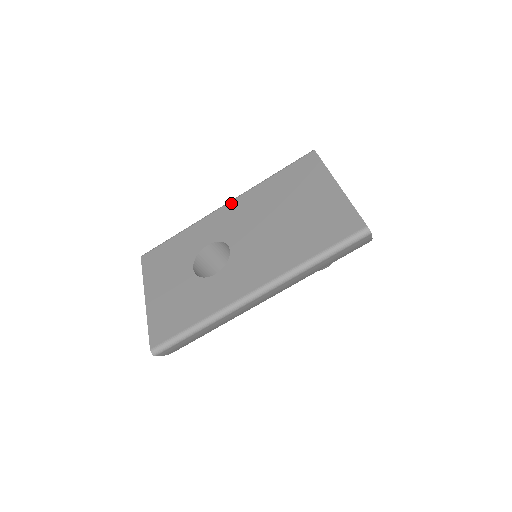
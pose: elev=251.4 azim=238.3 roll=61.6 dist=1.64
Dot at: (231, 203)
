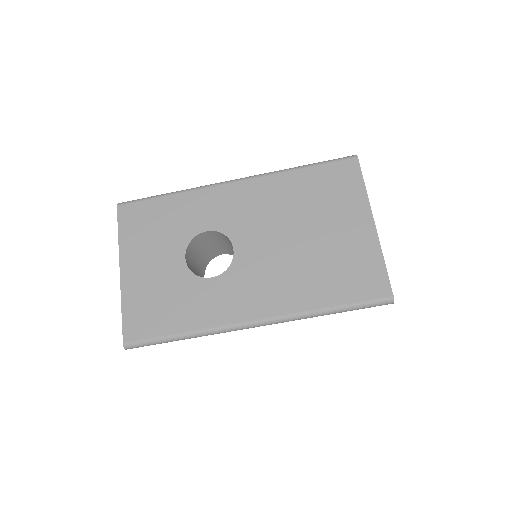
Dot at: (243, 183)
